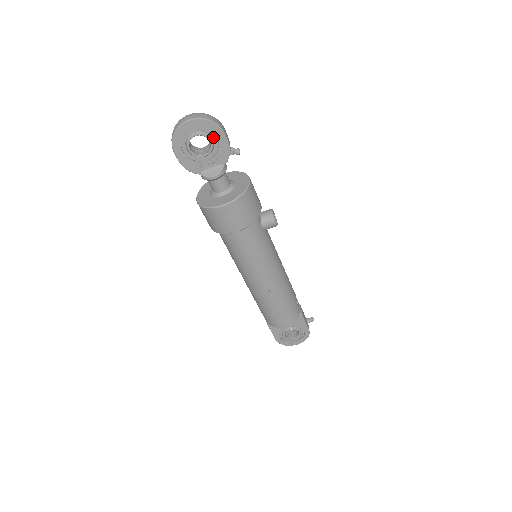
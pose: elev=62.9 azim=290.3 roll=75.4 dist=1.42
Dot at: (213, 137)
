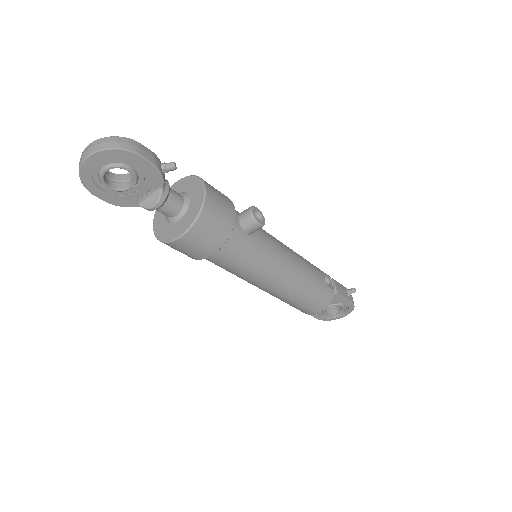
Dot at: (129, 164)
